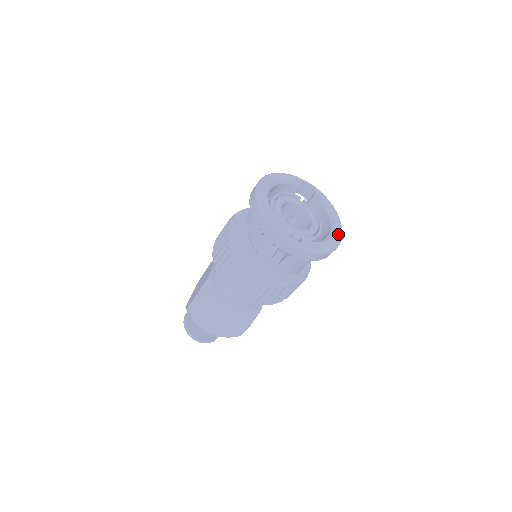
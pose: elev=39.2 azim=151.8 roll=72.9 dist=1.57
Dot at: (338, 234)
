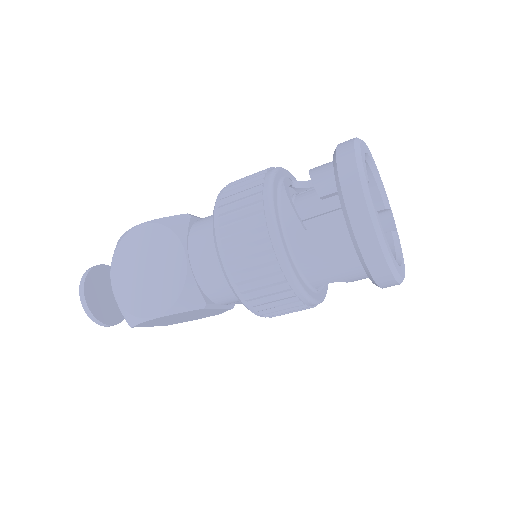
Dot at: (401, 272)
